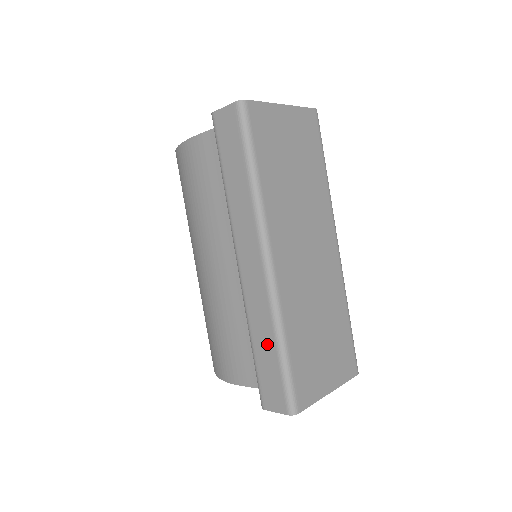
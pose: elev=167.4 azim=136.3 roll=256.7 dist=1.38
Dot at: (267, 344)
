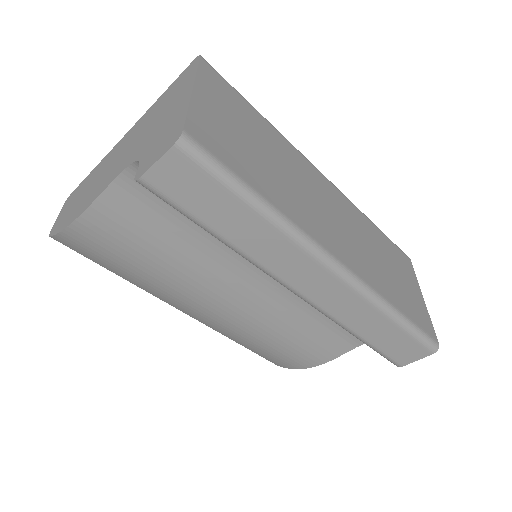
Dot at: (380, 327)
